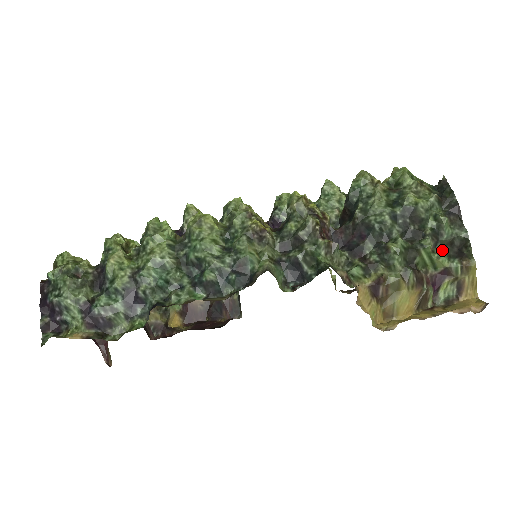
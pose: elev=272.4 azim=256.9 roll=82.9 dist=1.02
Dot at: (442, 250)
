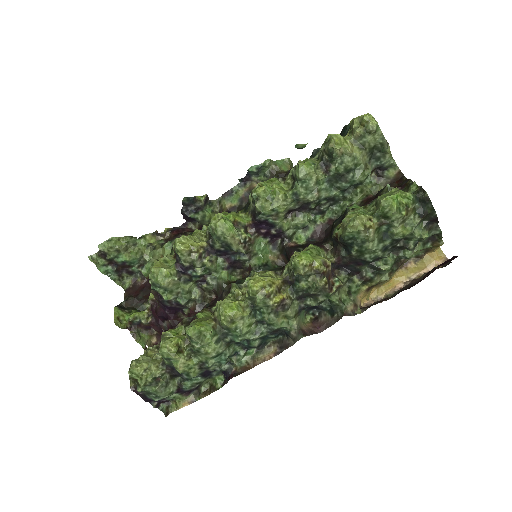
Dot at: (419, 243)
